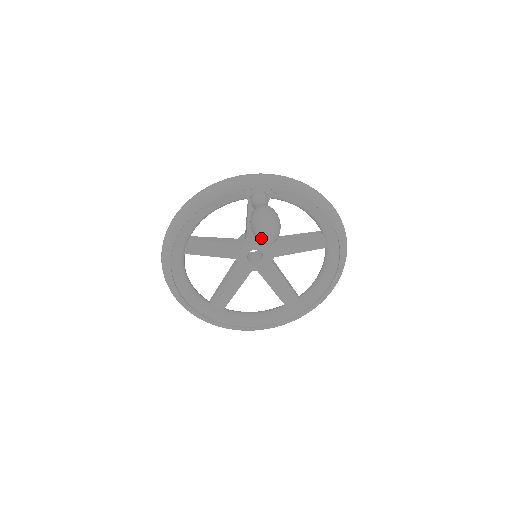
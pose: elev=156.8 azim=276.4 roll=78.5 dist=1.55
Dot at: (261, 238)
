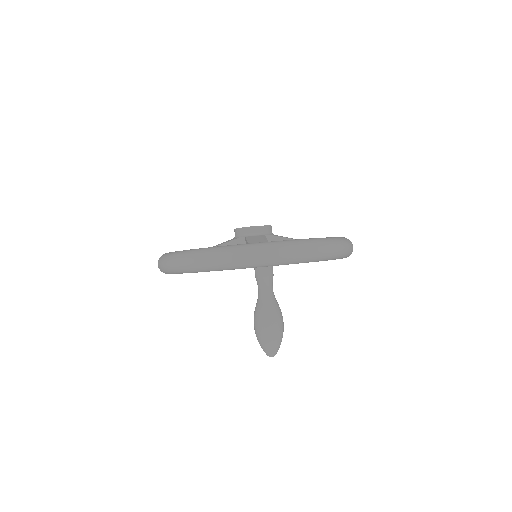
Dot at: occluded
